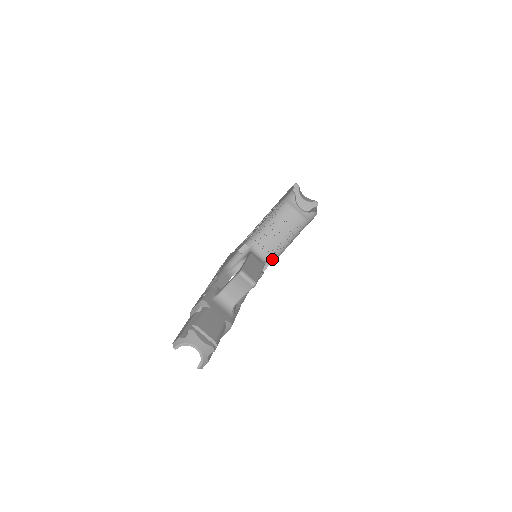
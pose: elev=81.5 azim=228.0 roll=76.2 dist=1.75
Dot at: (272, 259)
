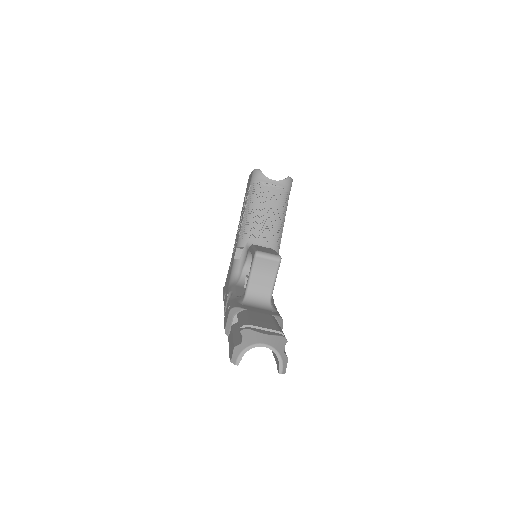
Dot at: (275, 247)
